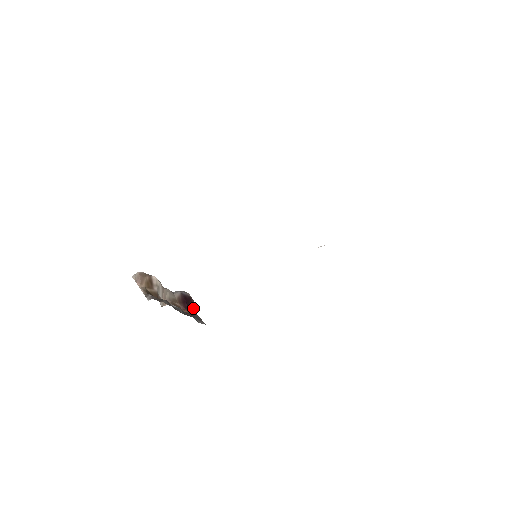
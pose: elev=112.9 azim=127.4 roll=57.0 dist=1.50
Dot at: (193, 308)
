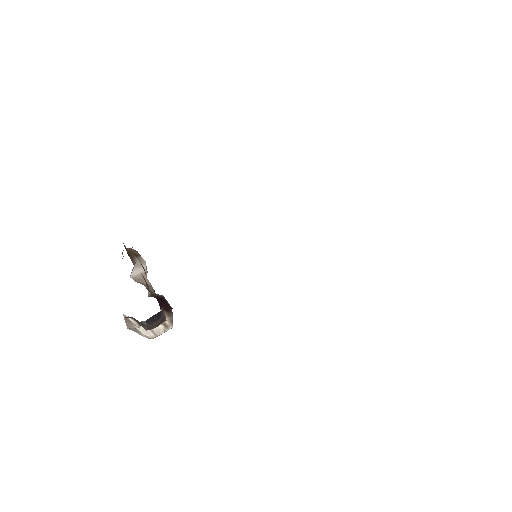
Dot at: (166, 315)
